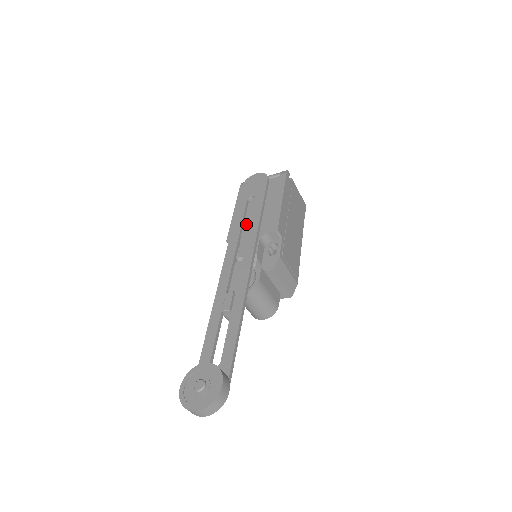
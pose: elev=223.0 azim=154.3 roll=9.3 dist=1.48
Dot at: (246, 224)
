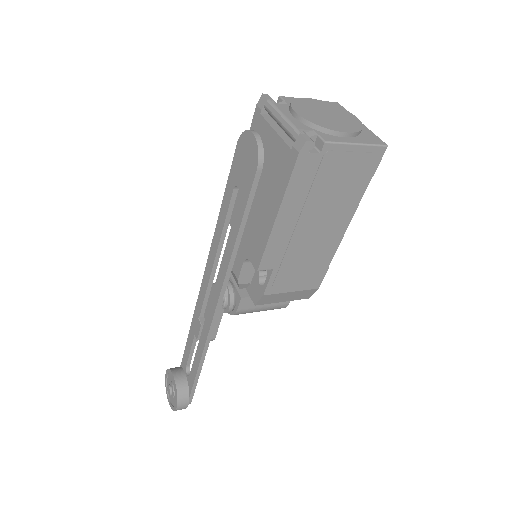
Dot at: occluded
